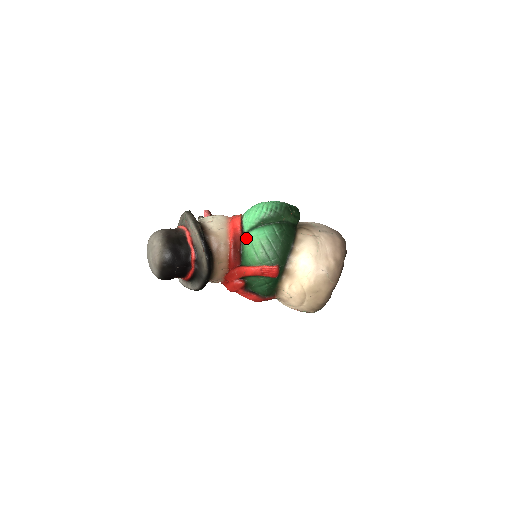
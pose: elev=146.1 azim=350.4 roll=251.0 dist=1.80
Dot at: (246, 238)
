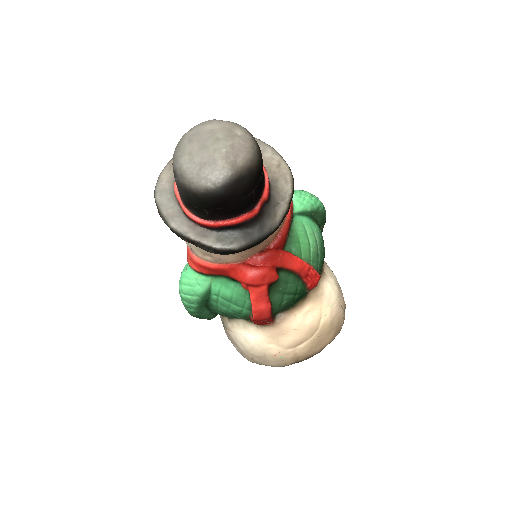
Dot at: (297, 220)
